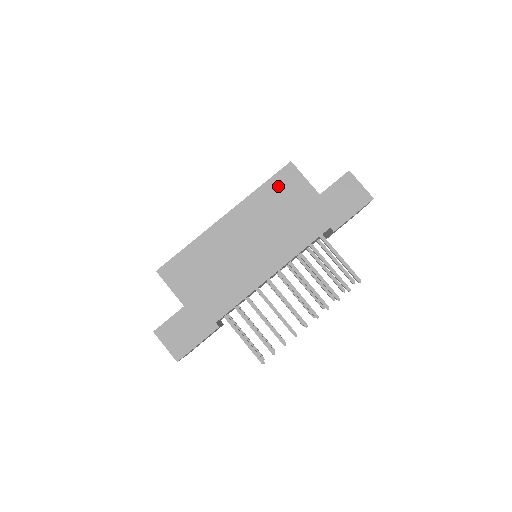
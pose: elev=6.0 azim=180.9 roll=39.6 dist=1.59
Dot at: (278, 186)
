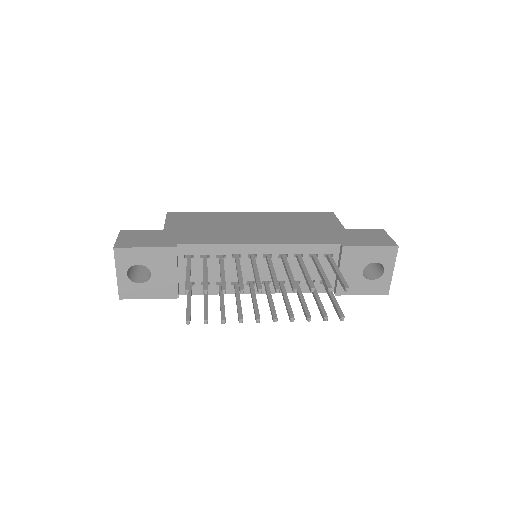
Dot at: (311, 216)
